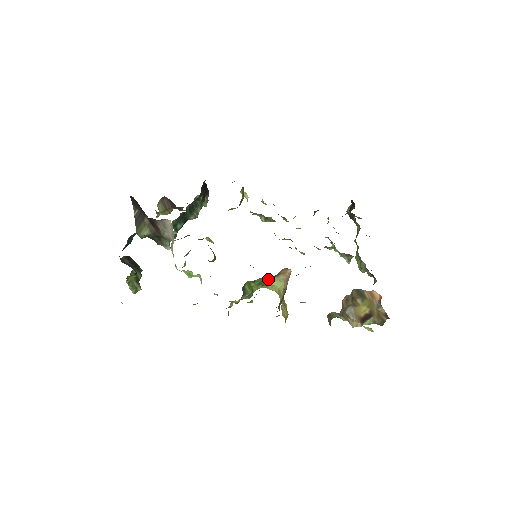
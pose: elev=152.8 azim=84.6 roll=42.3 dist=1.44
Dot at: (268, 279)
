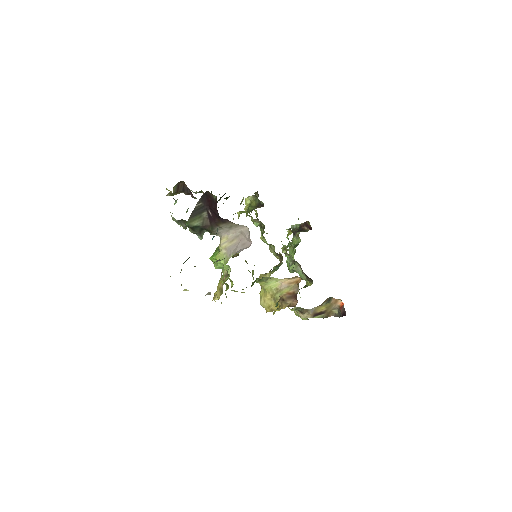
Dot at: occluded
